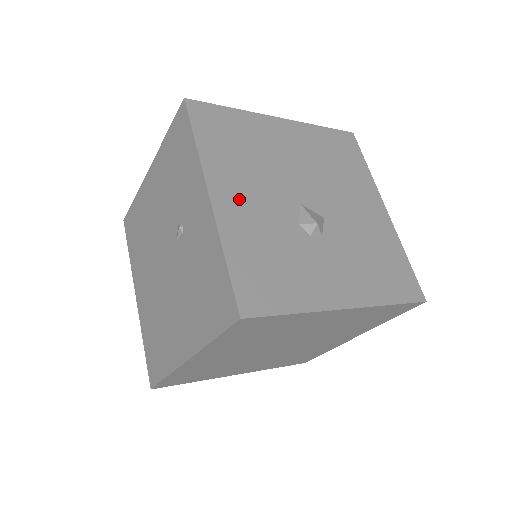
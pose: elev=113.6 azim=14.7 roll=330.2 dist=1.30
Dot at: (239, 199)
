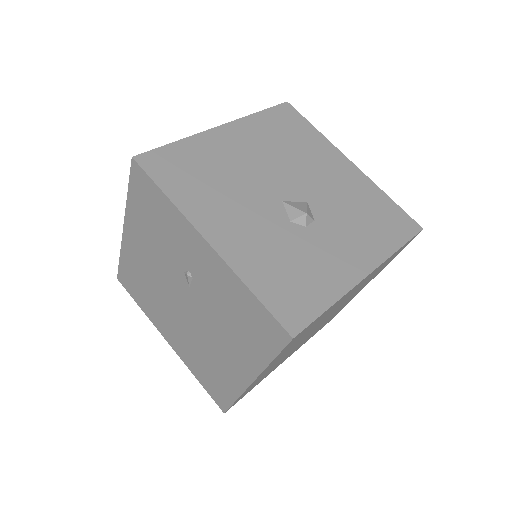
Dot at: (232, 229)
